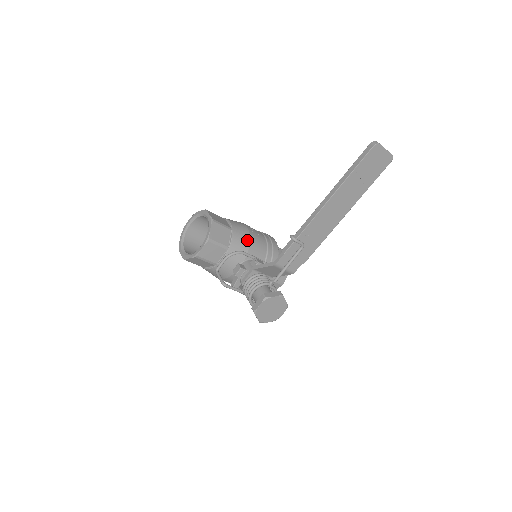
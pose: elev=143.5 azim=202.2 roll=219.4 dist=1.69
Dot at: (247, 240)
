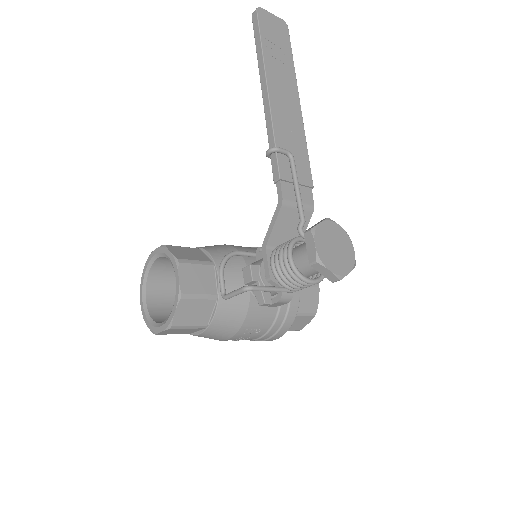
Dot at: (228, 247)
